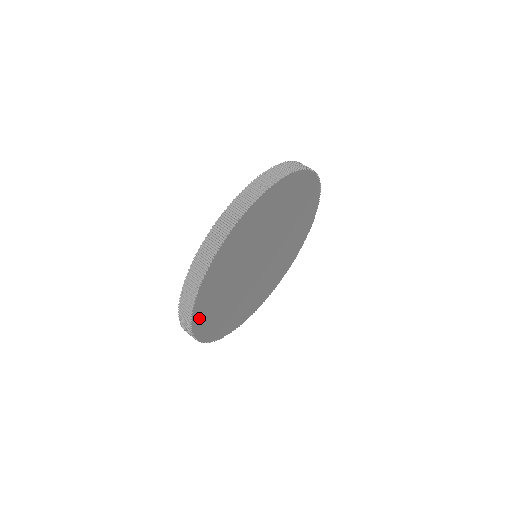
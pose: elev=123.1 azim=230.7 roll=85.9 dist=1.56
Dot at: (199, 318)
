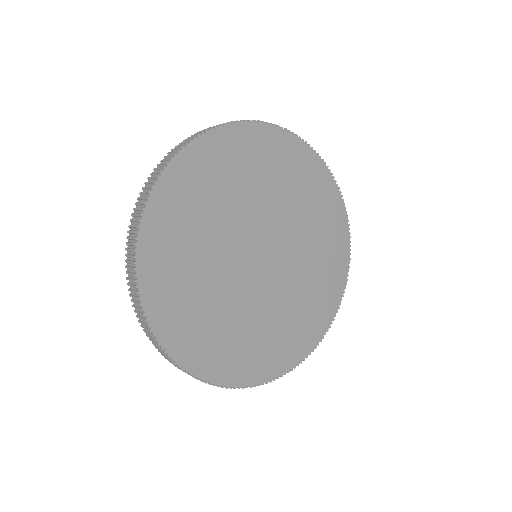
Dot at: (177, 178)
